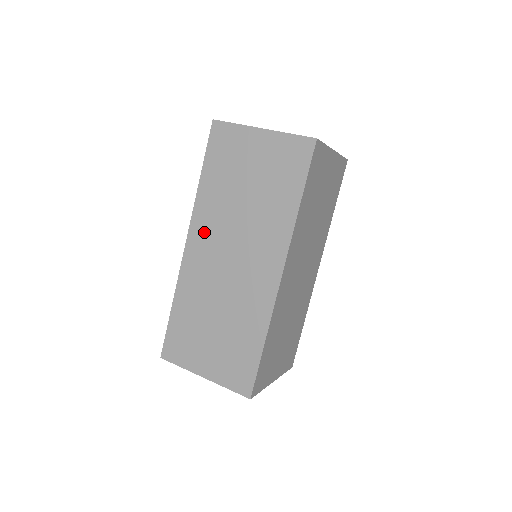
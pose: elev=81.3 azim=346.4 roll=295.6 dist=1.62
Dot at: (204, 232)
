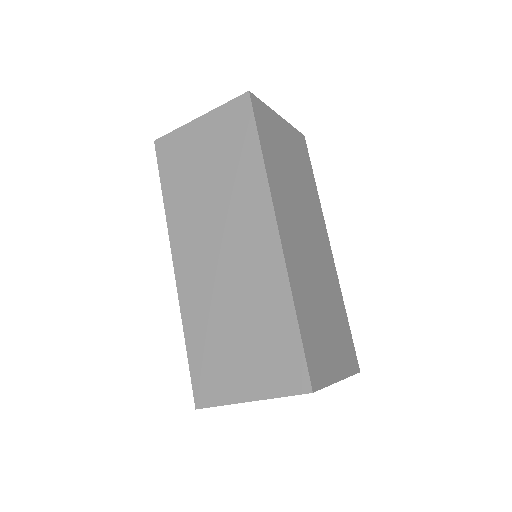
Dot at: (186, 243)
